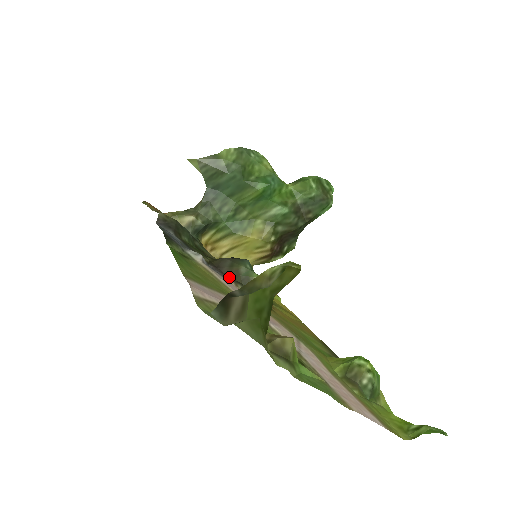
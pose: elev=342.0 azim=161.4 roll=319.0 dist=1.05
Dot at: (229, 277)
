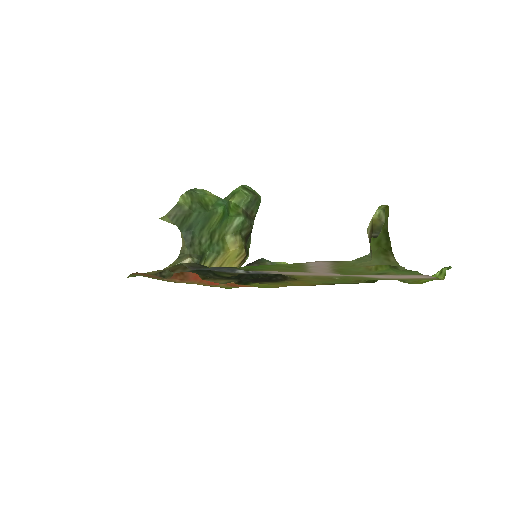
Dot at: occluded
